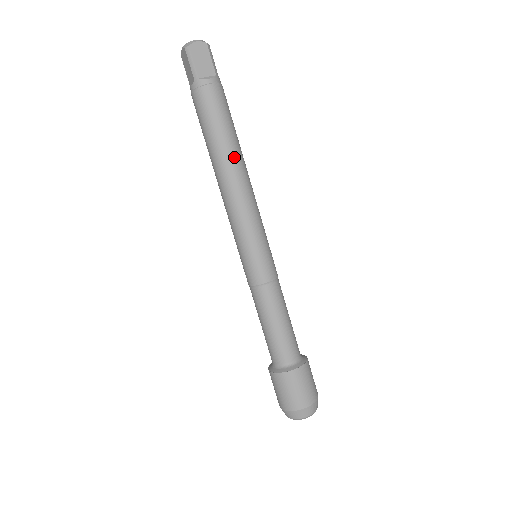
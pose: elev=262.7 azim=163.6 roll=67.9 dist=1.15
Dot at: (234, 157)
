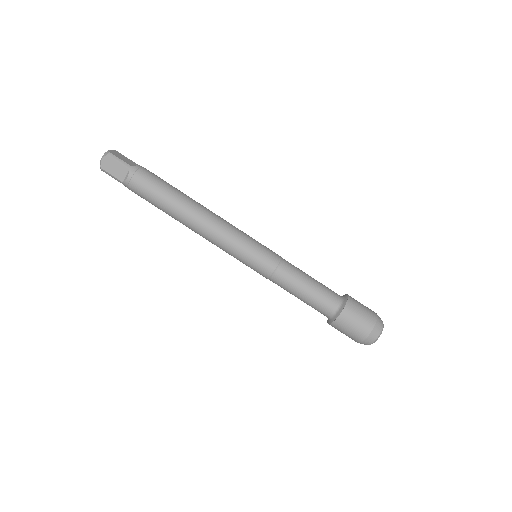
Dot at: (193, 200)
